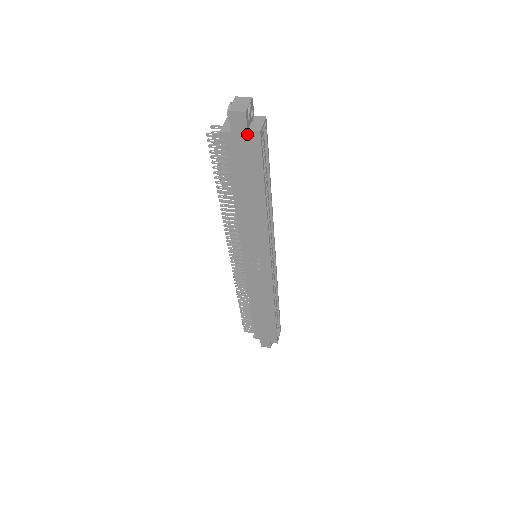
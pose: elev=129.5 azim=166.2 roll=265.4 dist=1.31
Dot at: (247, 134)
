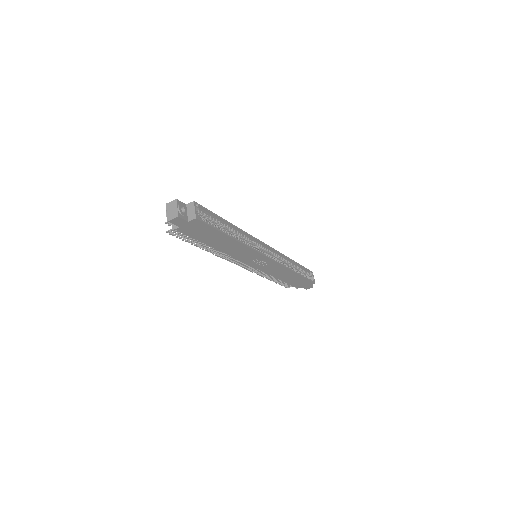
Dot at: (189, 223)
